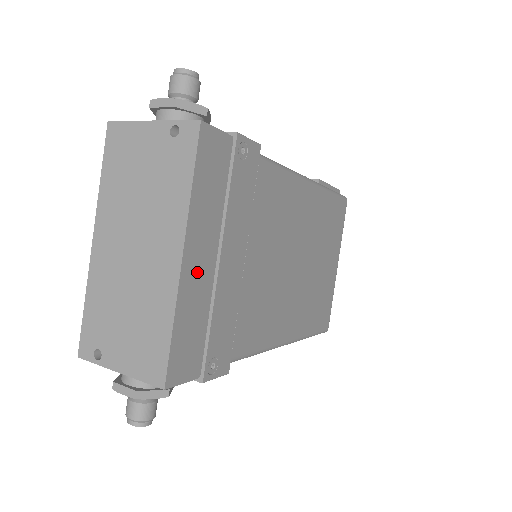
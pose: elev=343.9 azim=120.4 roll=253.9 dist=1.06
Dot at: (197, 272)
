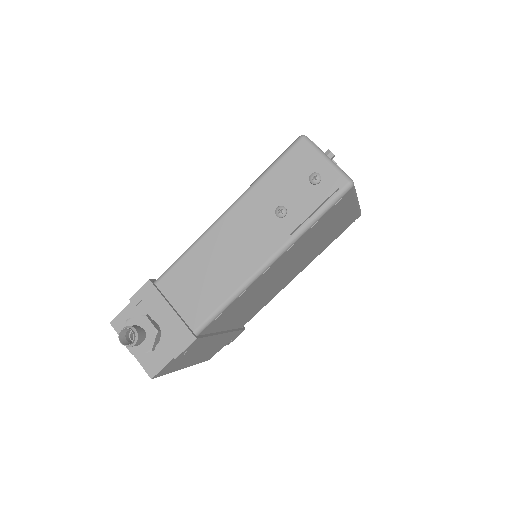
Dot at: (197, 358)
